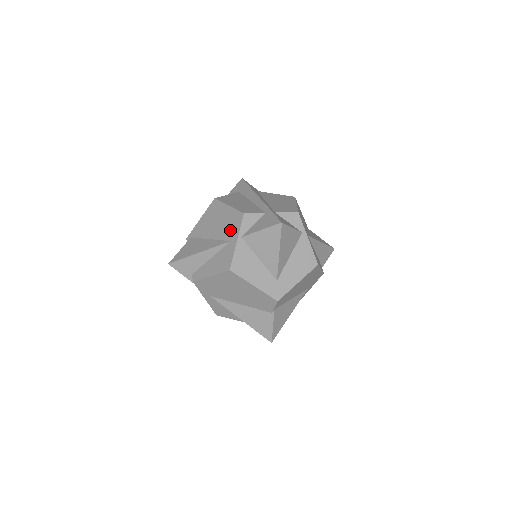
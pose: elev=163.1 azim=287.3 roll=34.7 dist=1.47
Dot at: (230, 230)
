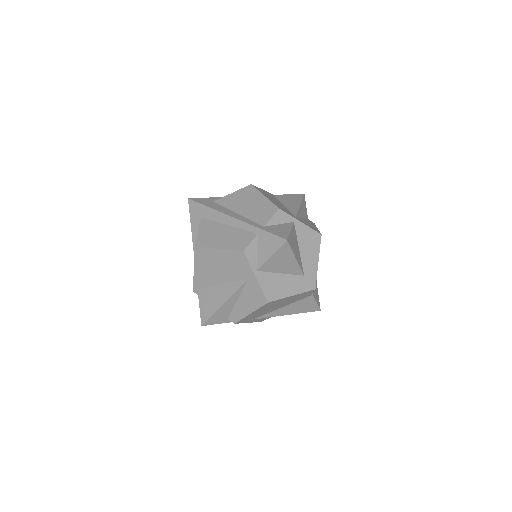
Dot at: (240, 270)
